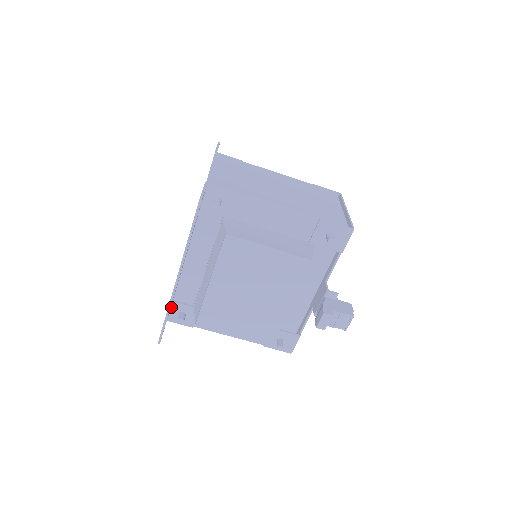
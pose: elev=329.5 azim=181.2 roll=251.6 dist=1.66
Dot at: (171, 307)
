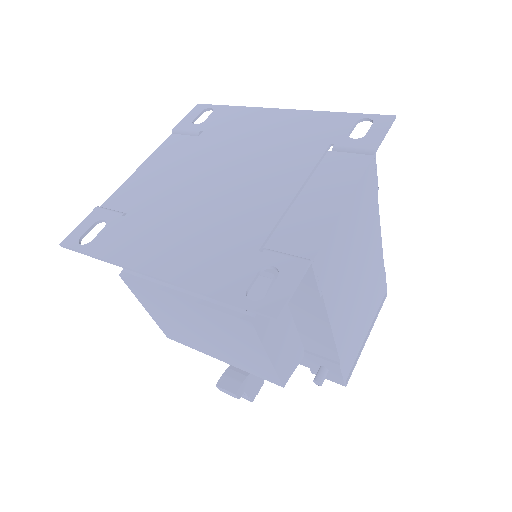
Dot at: (117, 214)
